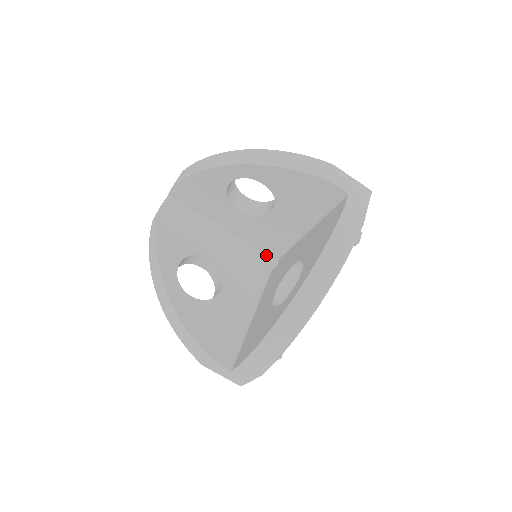
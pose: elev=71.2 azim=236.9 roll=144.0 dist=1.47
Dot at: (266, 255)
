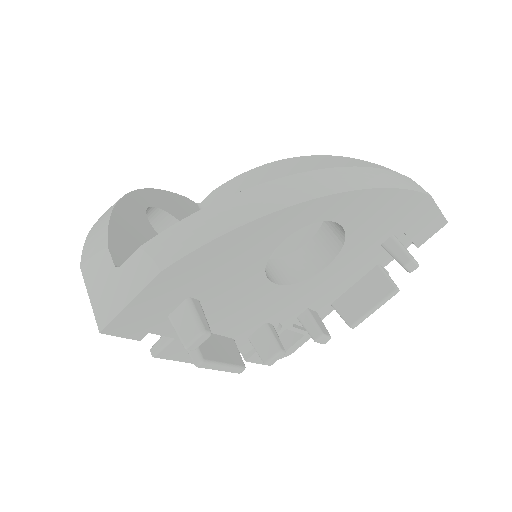
Dot at: occluded
